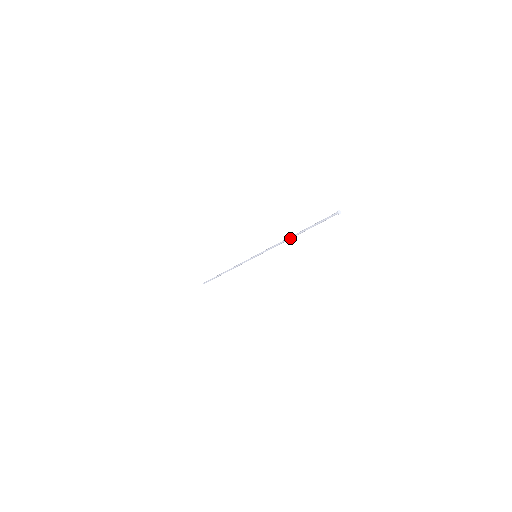
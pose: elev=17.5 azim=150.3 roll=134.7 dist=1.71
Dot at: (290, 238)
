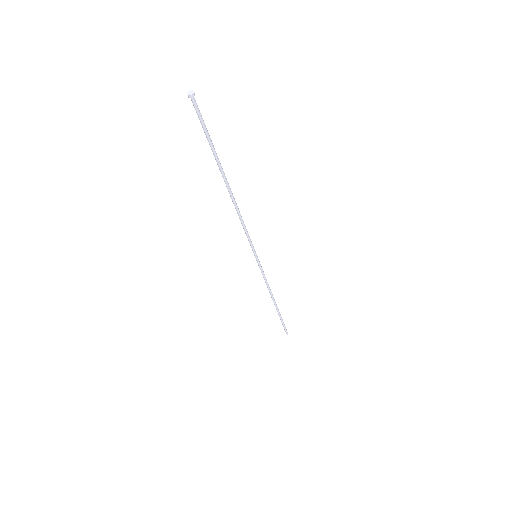
Dot at: (230, 195)
